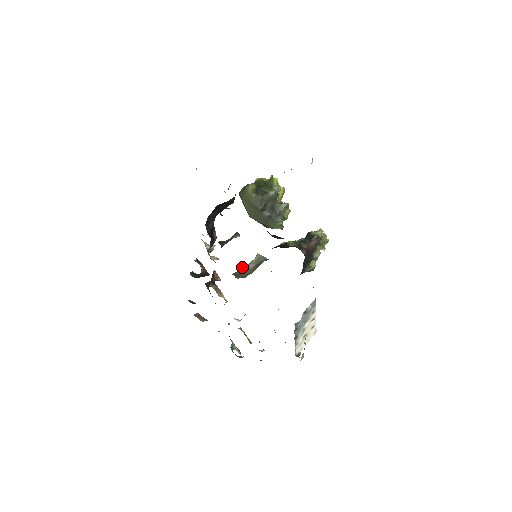
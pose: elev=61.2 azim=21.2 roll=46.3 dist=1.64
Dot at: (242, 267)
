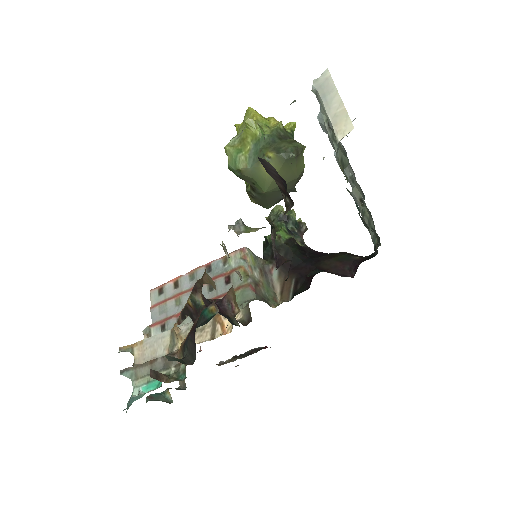
Dot at: (252, 280)
